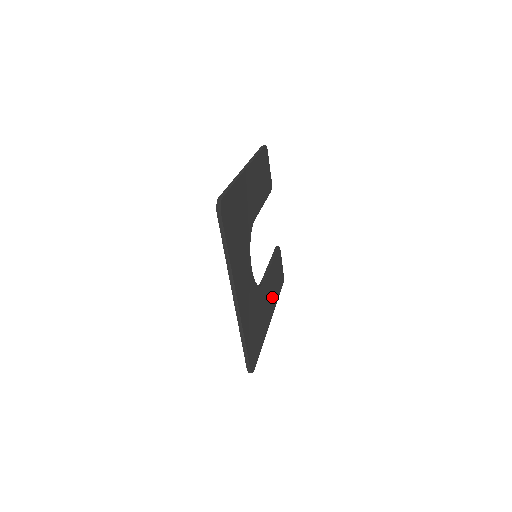
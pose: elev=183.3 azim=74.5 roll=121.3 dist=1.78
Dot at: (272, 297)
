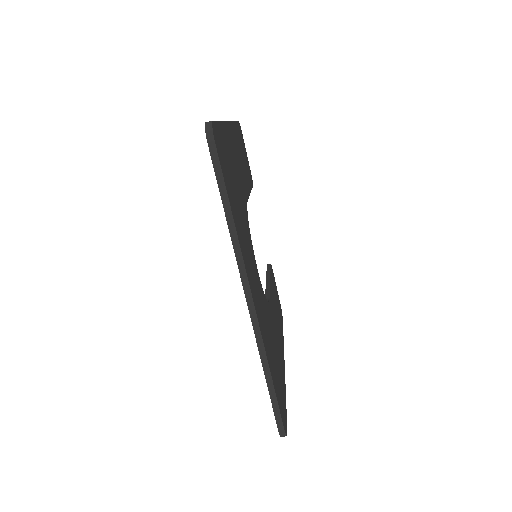
Dot at: (279, 328)
